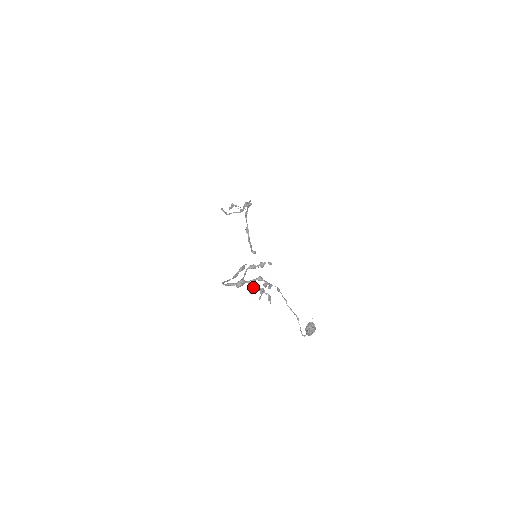
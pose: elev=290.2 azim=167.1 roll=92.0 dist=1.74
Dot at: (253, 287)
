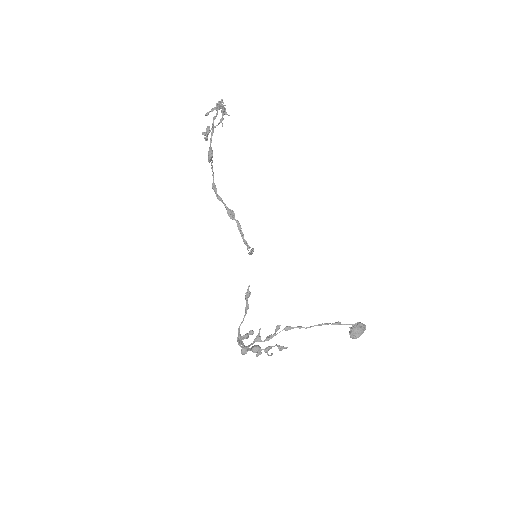
Dot at: (257, 350)
